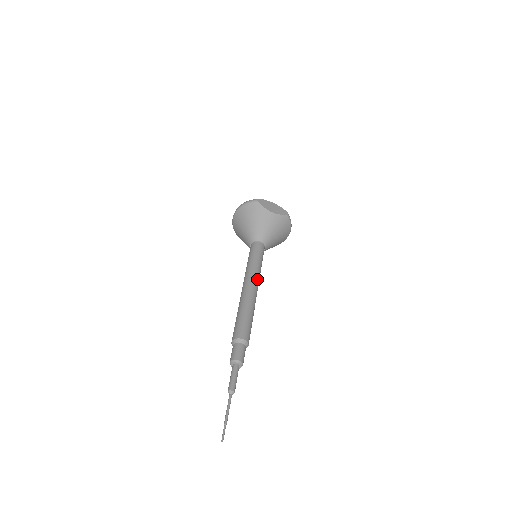
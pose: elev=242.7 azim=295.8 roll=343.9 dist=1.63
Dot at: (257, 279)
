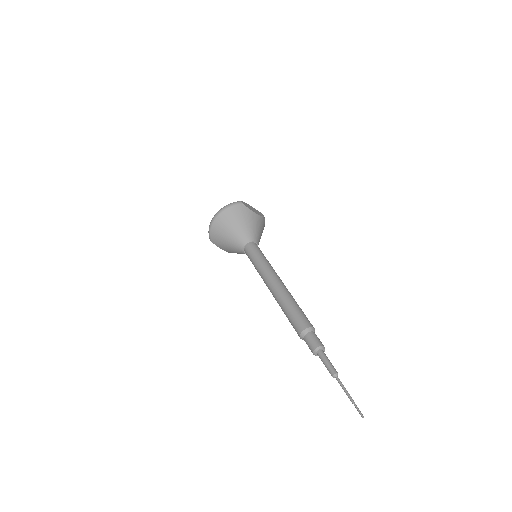
Dot at: occluded
